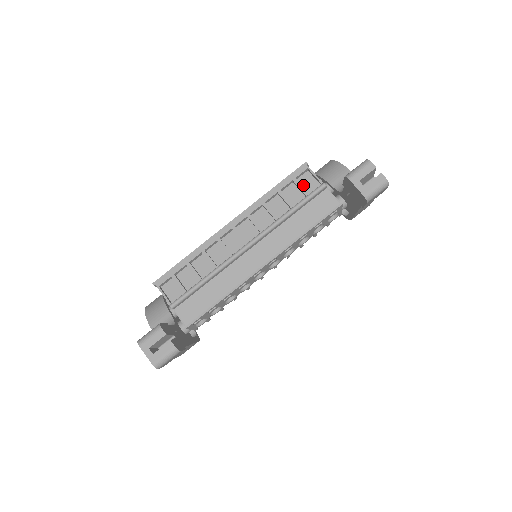
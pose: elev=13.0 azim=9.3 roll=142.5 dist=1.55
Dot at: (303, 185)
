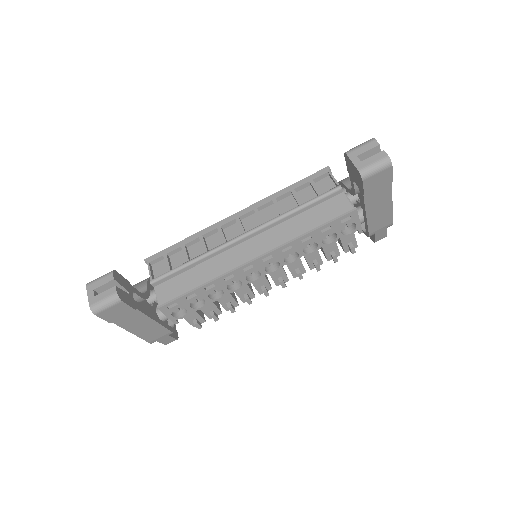
Dot at: (320, 188)
